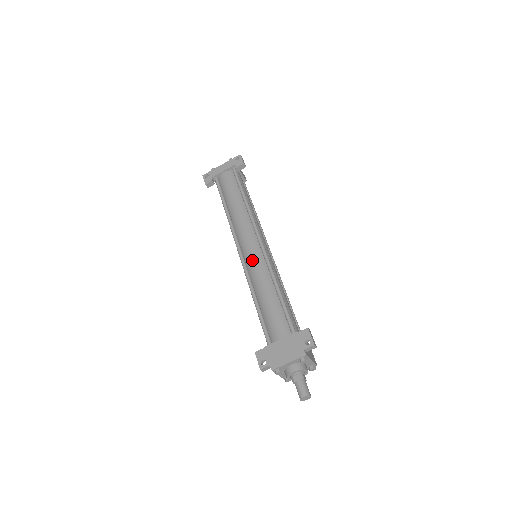
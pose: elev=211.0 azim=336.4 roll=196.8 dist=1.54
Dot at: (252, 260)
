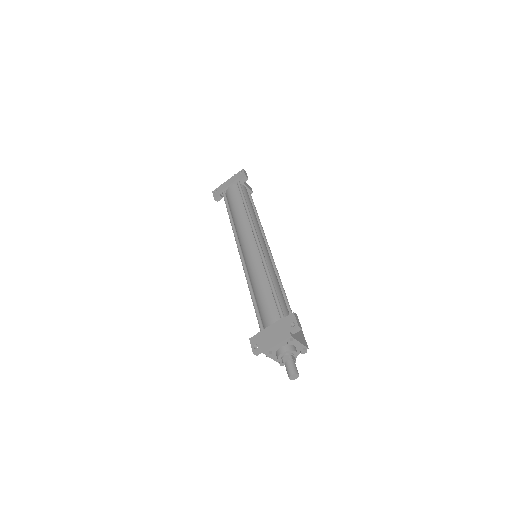
Dot at: (250, 259)
